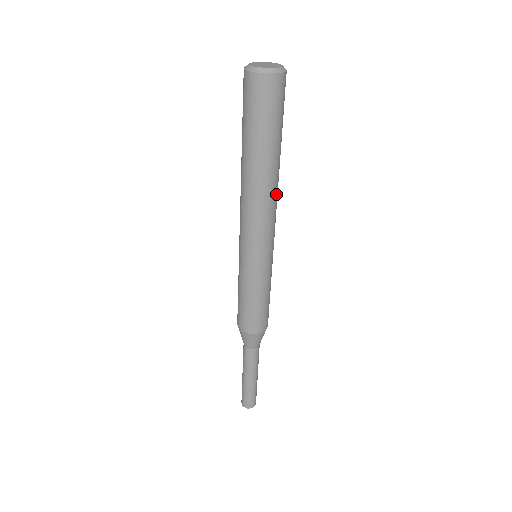
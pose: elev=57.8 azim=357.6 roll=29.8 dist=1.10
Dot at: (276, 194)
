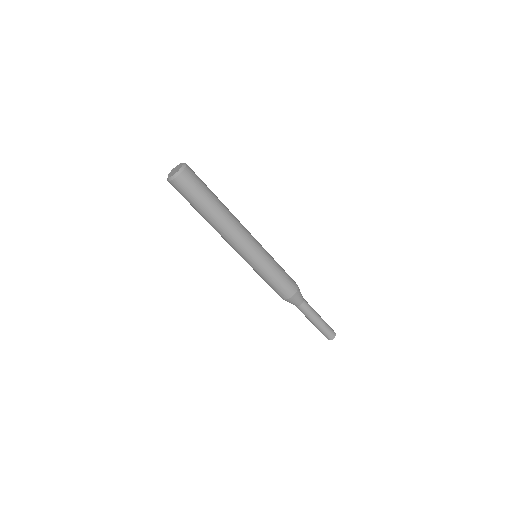
Dot at: (235, 218)
